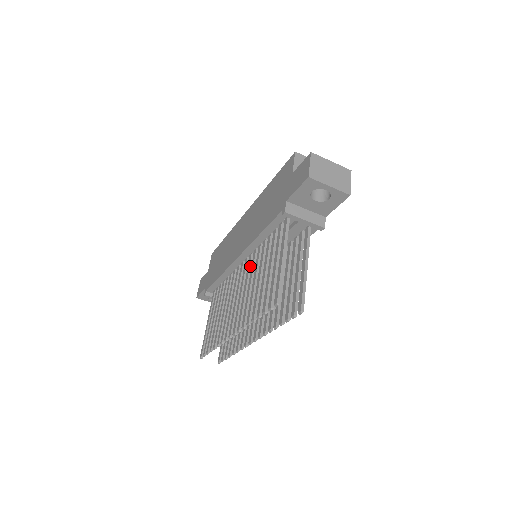
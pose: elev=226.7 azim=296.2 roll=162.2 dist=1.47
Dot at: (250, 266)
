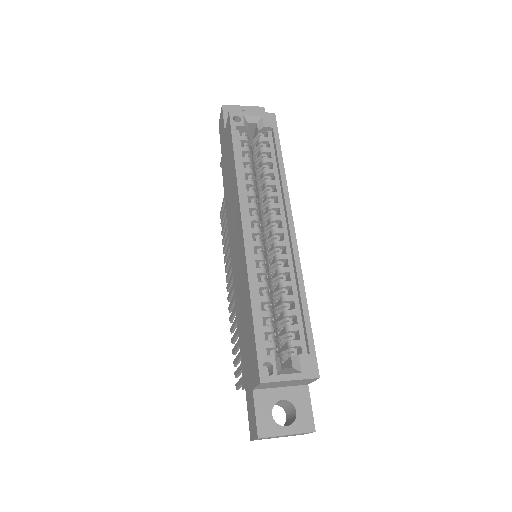
Dot at: occluded
